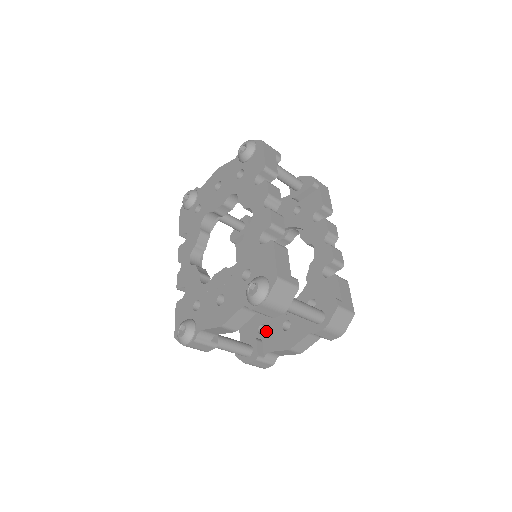
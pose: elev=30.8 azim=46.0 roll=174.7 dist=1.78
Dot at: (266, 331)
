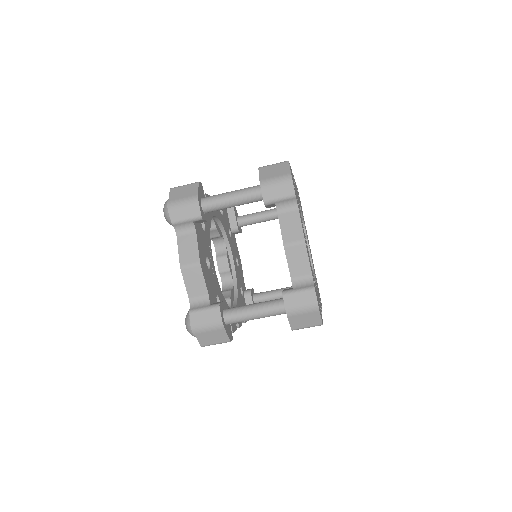
Dot at: occluded
